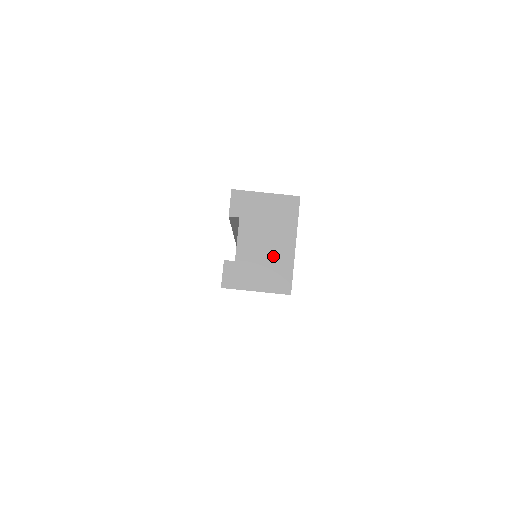
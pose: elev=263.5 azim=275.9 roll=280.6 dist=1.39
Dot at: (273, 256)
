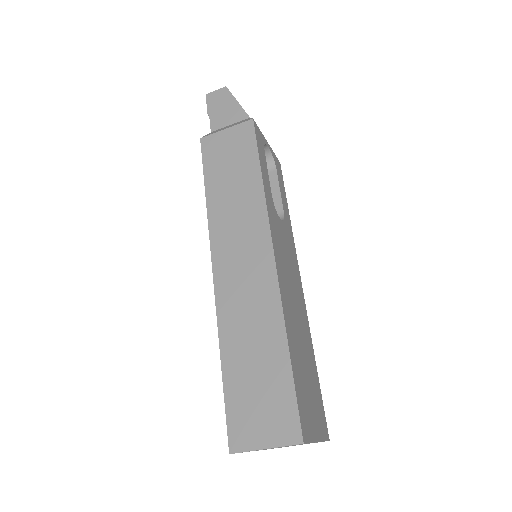
Dot at: occluded
